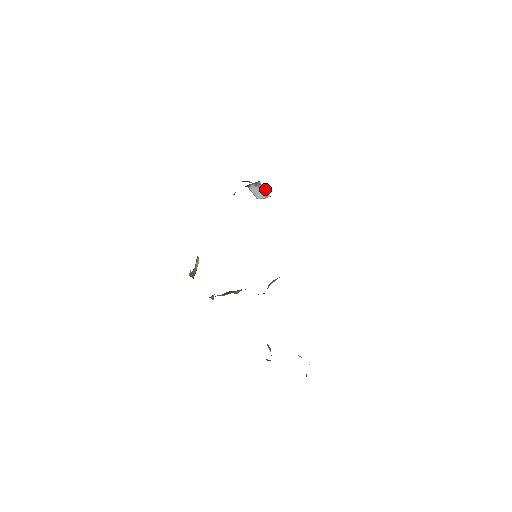
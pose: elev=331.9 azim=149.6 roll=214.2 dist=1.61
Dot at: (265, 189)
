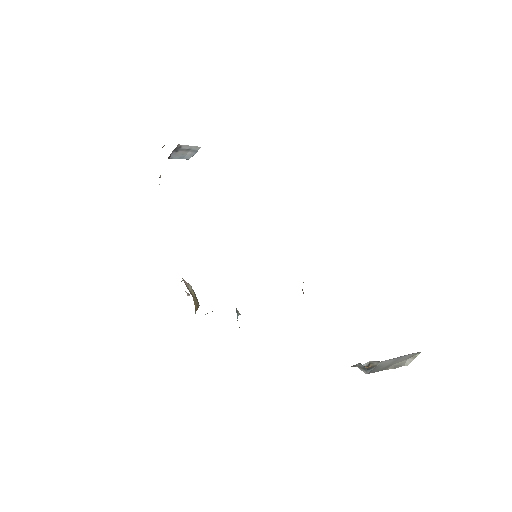
Dot at: (190, 146)
